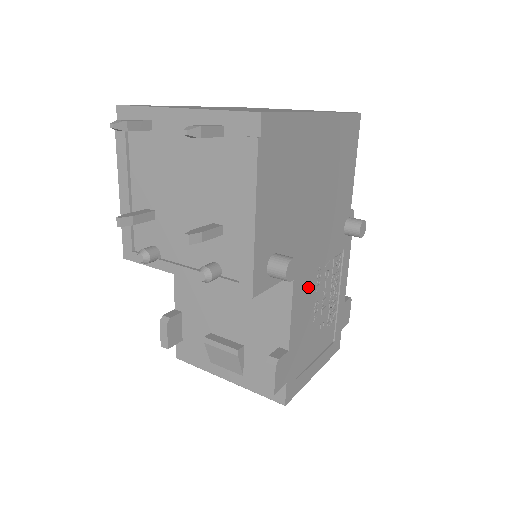
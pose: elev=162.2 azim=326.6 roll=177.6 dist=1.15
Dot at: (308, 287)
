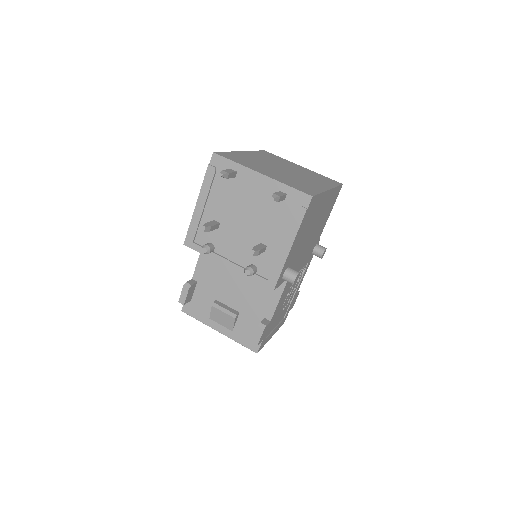
Dot at: (289, 285)
